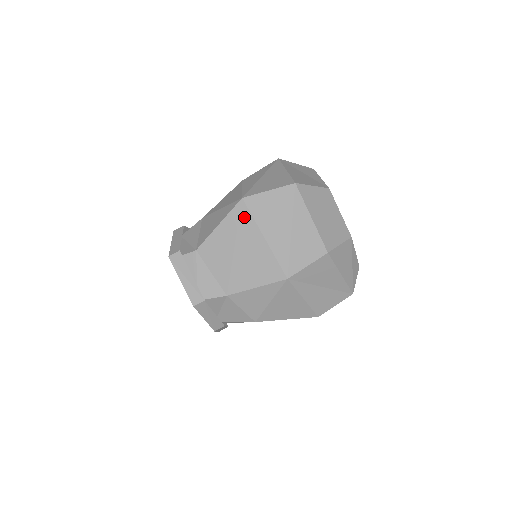
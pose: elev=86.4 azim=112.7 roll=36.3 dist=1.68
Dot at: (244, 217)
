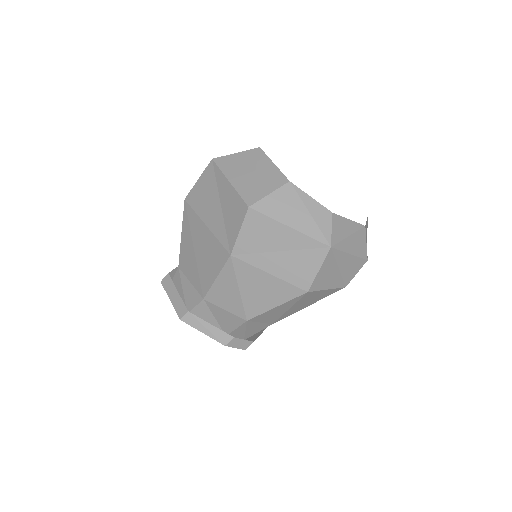
Dot at: (190, 215)
